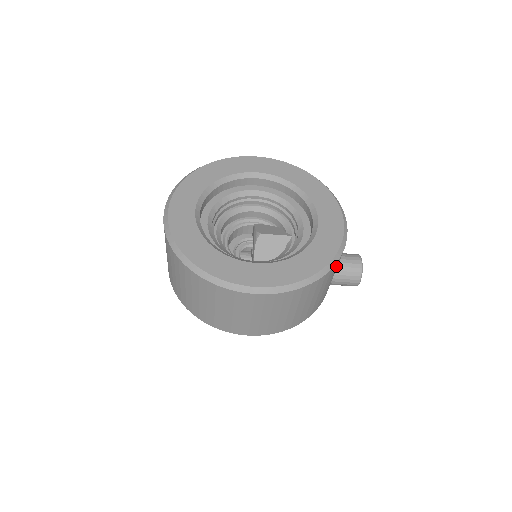
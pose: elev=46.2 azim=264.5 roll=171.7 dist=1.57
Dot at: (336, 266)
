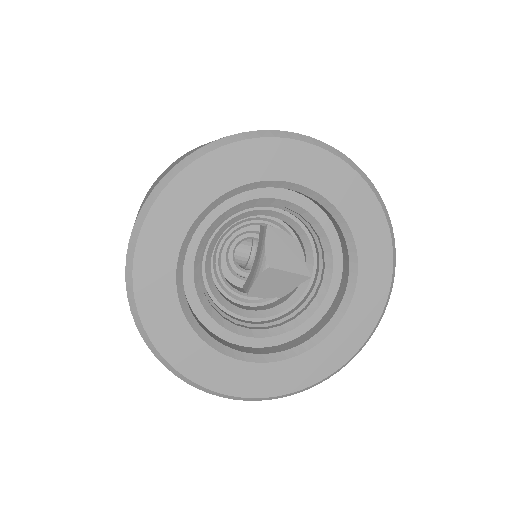
Dot at: occluded
